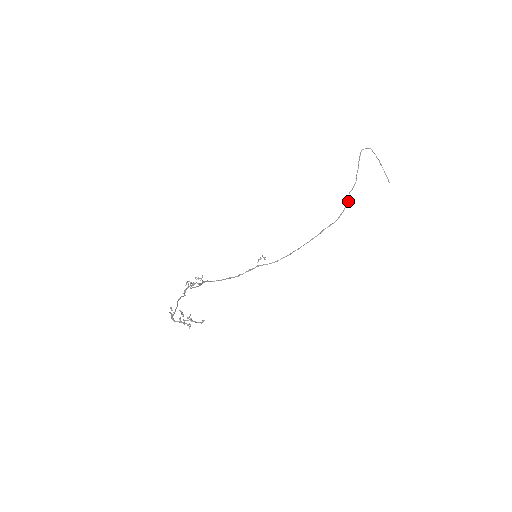
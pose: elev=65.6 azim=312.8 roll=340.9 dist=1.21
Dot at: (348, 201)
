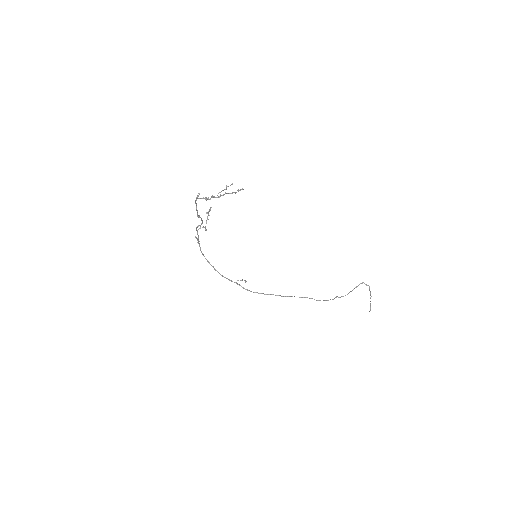
Dot at: (333, 299)
